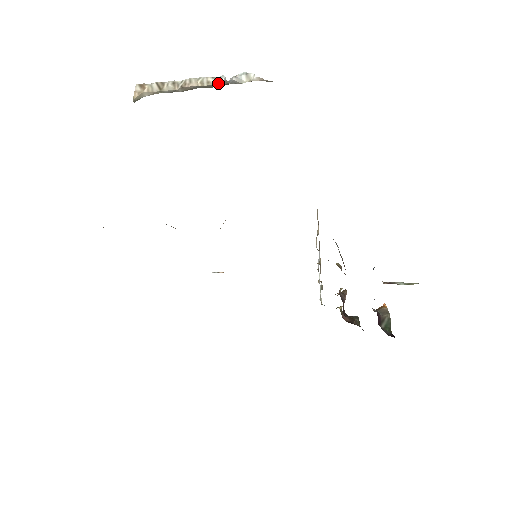
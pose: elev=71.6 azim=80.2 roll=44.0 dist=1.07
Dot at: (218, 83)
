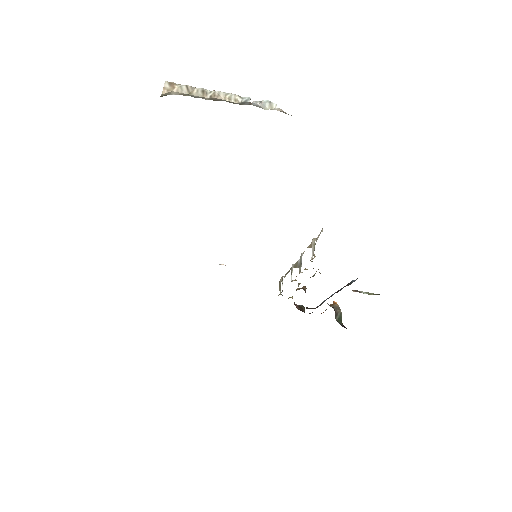
Dot at: (244, 103)
